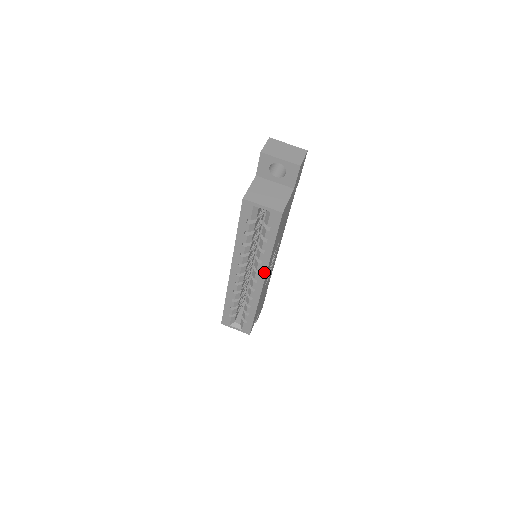
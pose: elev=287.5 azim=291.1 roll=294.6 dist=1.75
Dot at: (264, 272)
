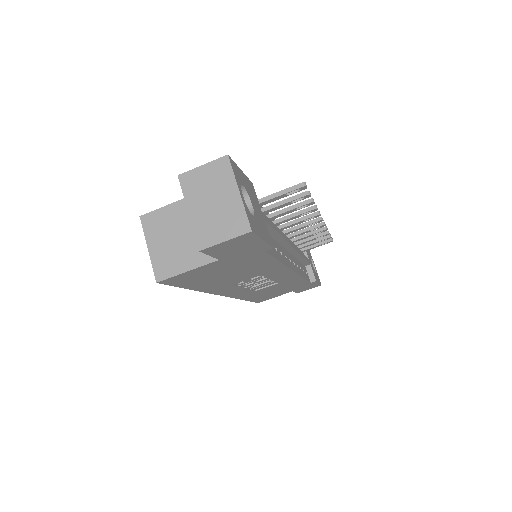
Dot at: occluded
